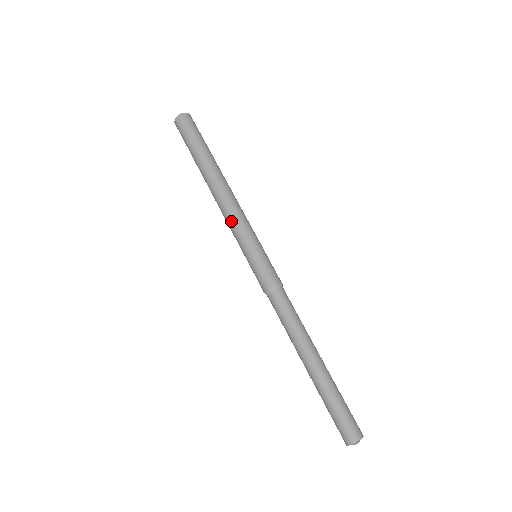
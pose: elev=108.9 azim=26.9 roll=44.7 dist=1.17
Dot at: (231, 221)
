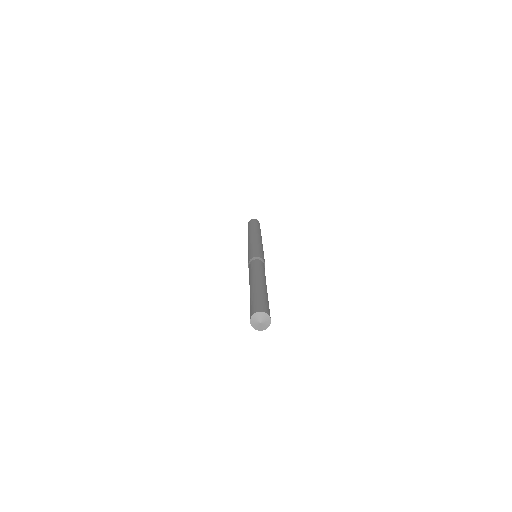
Dot at: (256, 240)
